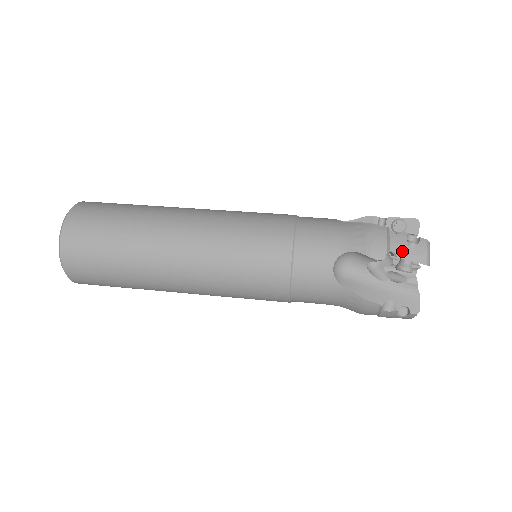
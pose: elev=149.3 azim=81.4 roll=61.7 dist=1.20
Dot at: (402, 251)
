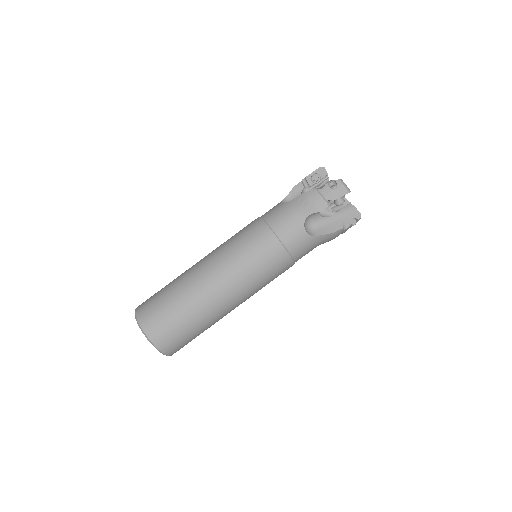
Dot at: (333, 196)
